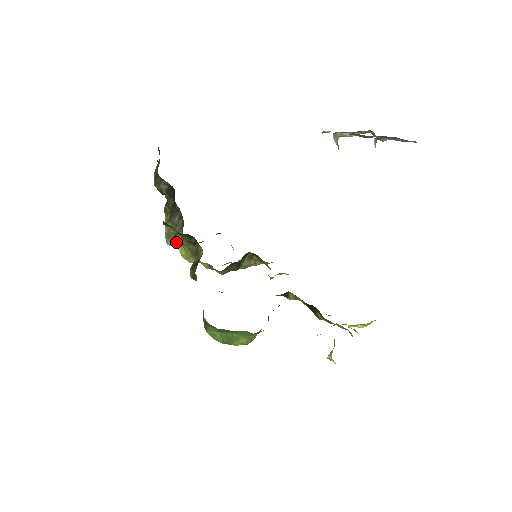
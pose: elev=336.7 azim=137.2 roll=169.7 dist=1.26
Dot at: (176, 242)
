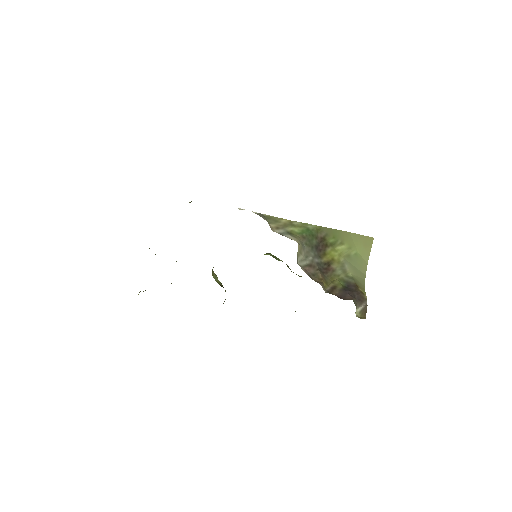
Dot at: occluded
